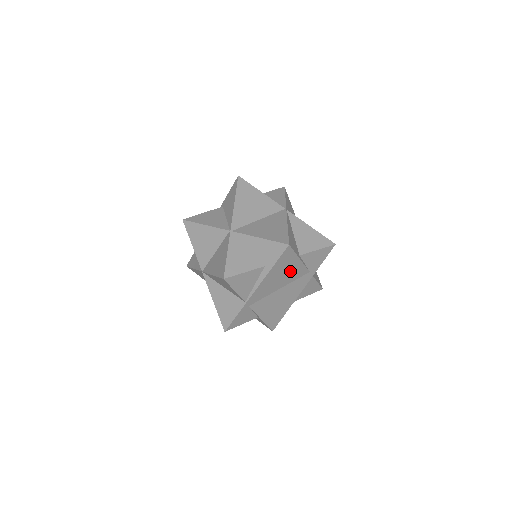
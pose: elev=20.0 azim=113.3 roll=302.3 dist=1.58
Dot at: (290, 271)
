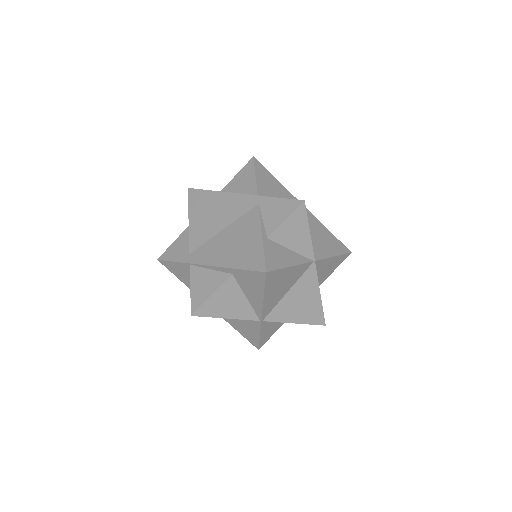
Dot at: occluded
